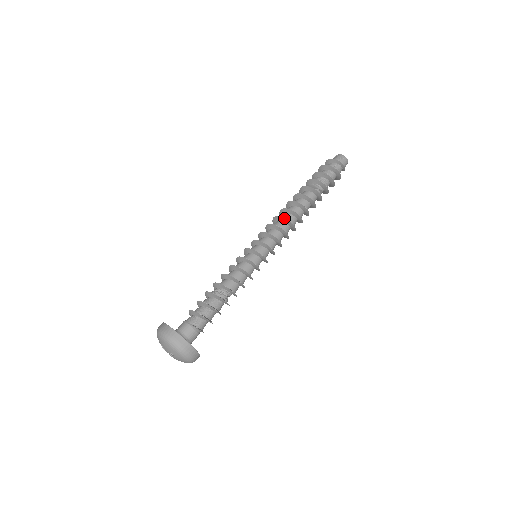
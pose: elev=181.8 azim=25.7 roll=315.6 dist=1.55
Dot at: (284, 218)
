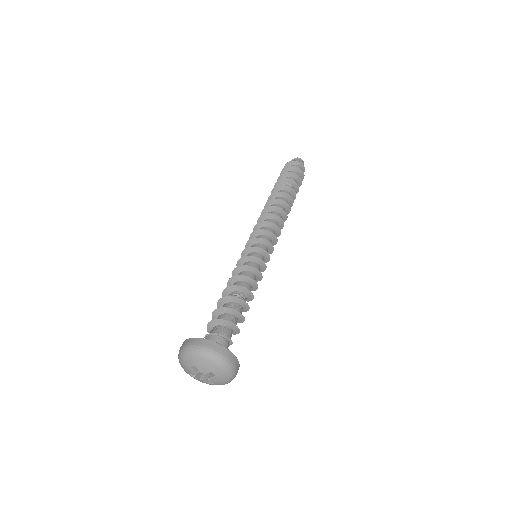
Dot at: (275, 215)
